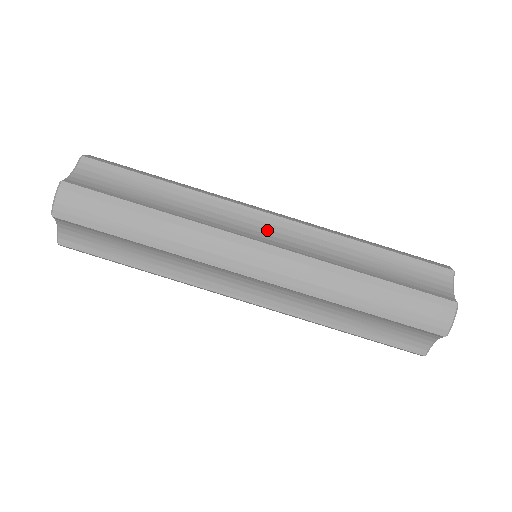
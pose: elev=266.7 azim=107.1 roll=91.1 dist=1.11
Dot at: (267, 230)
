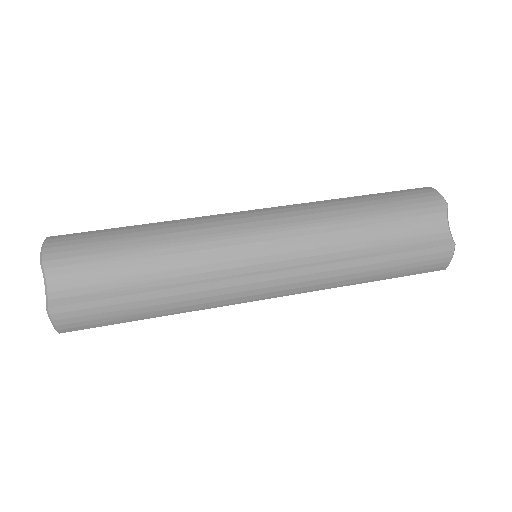
Dot at: occluded
